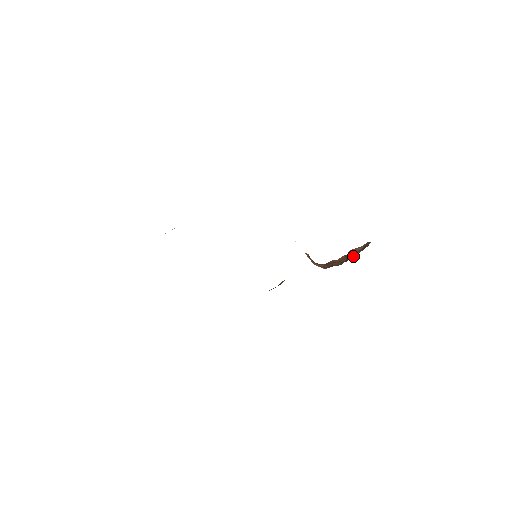
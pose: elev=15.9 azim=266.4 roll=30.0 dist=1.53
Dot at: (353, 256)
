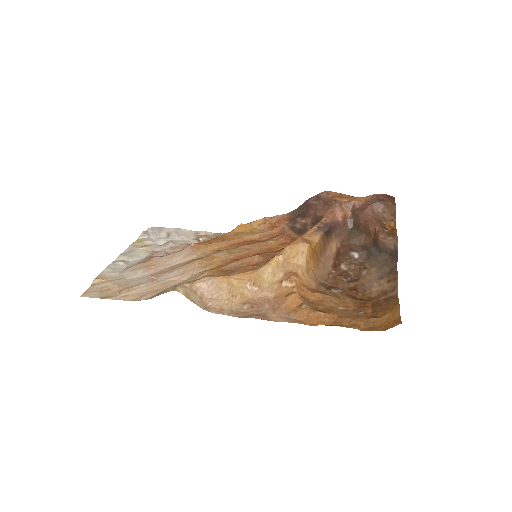
Dot at: (374, 261)
